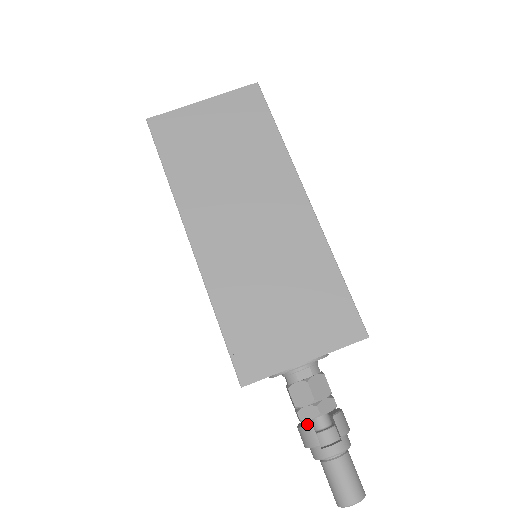
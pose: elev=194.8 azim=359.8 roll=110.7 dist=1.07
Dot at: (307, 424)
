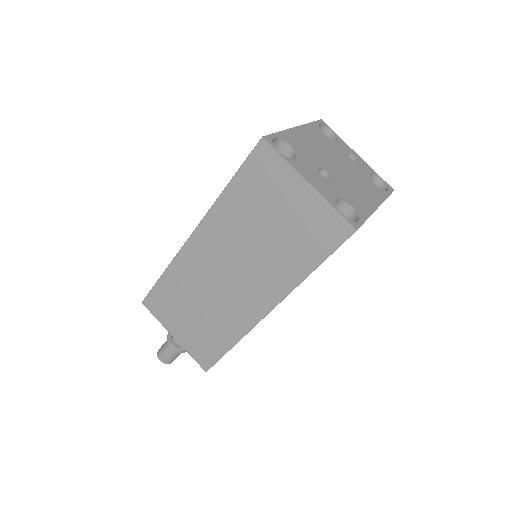
Dot at: occluded
